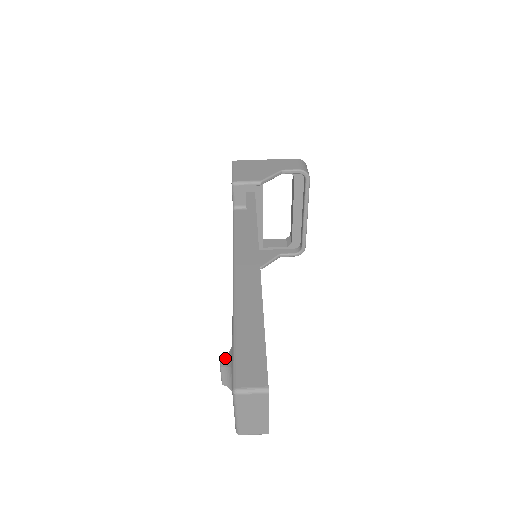
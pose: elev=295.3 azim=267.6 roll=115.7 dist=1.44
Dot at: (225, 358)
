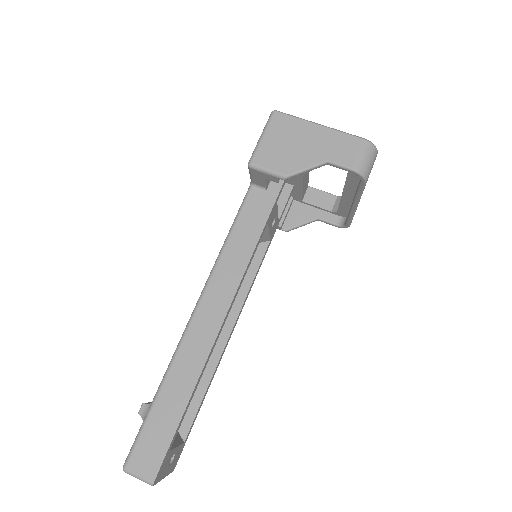
Dot at: (146, 407)
